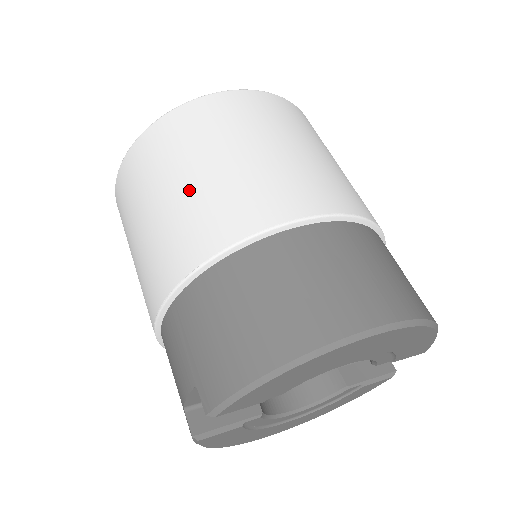
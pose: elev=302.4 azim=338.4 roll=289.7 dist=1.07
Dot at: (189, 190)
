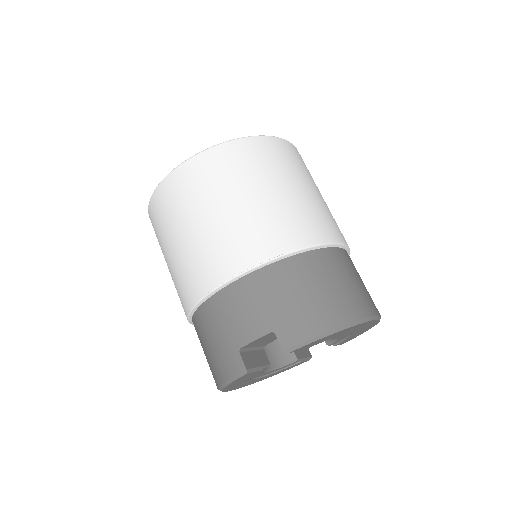
Dot at: (276, 199)
